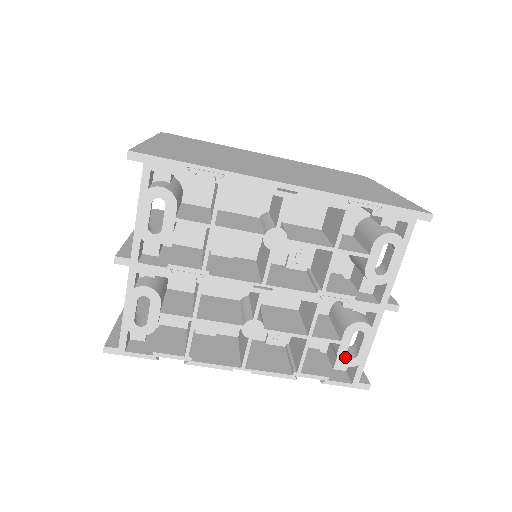
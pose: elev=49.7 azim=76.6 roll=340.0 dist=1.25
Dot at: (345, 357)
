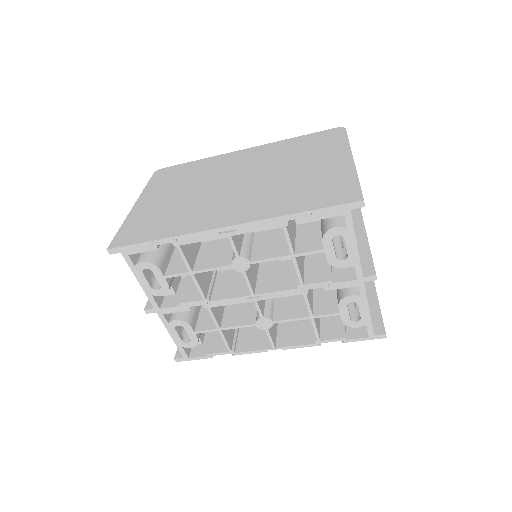
Dot at: (350, 322)
